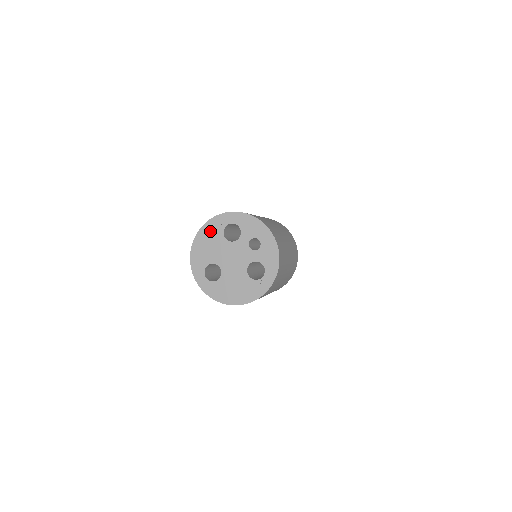
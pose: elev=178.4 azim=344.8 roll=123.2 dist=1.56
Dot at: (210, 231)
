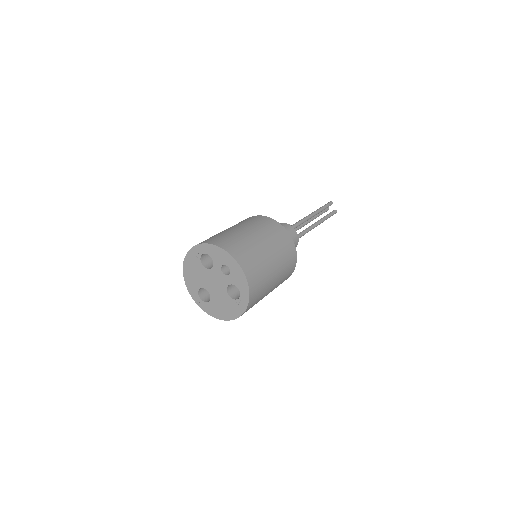
Dot at: (191, 261)
